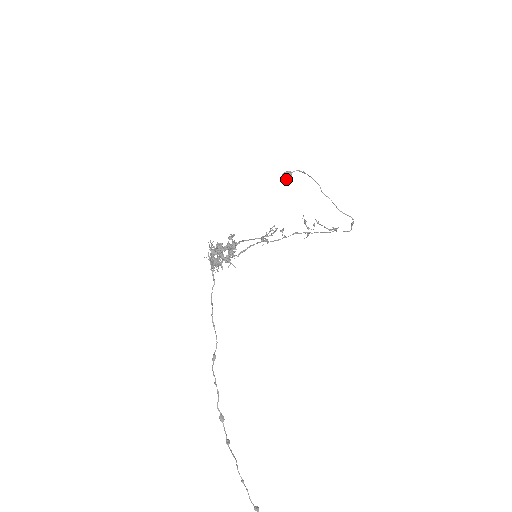
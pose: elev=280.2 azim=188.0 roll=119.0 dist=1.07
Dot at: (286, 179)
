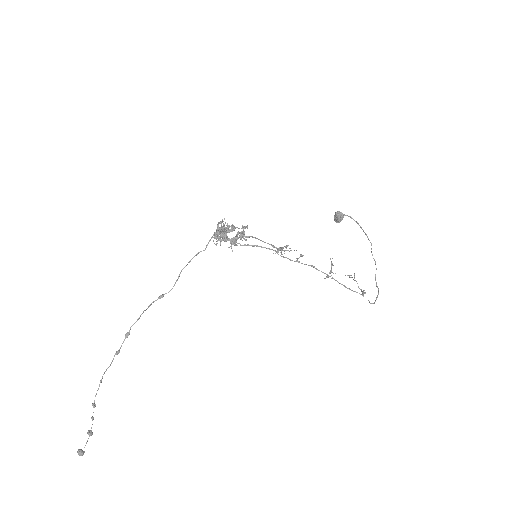
Dot at: (336, 217)
